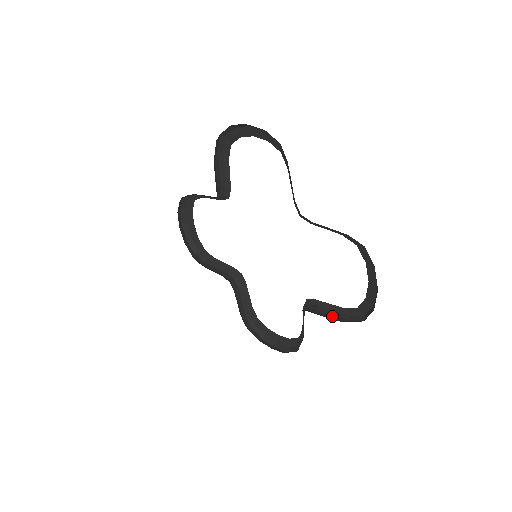
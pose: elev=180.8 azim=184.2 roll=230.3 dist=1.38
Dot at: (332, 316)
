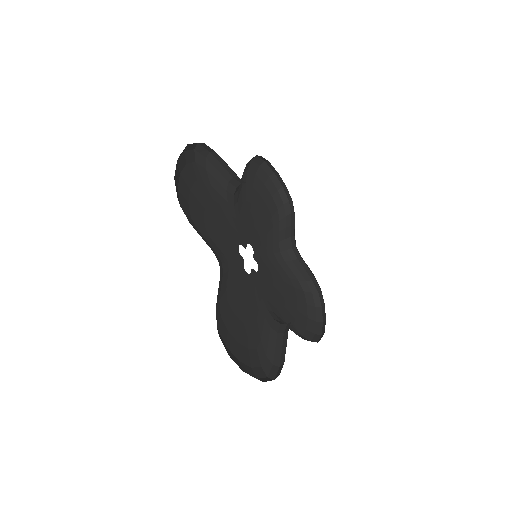
Dot at: (279, 351)
